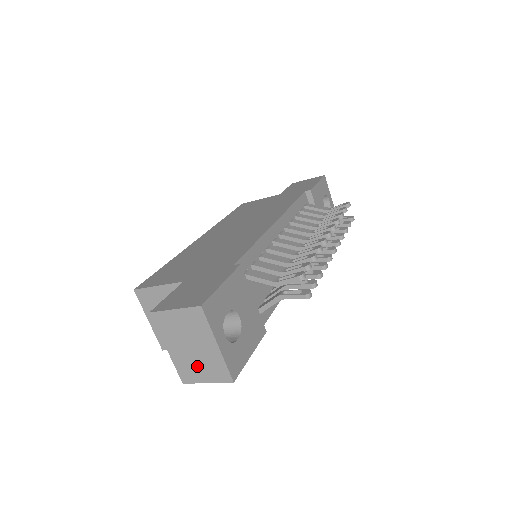
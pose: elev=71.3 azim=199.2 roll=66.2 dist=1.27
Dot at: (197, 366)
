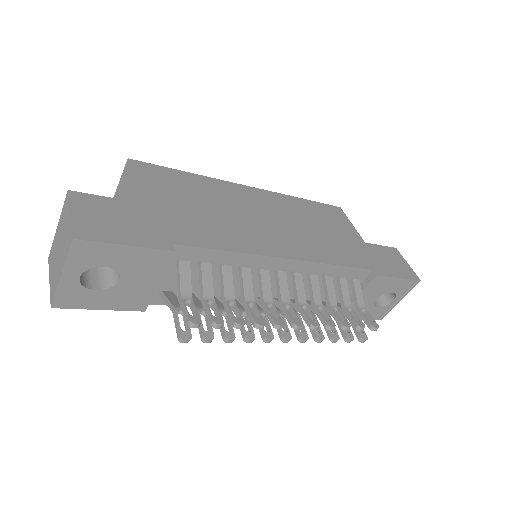
Dot at: (54, 264)
